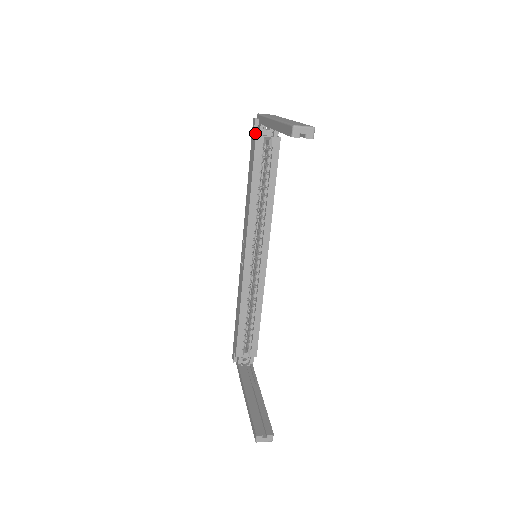
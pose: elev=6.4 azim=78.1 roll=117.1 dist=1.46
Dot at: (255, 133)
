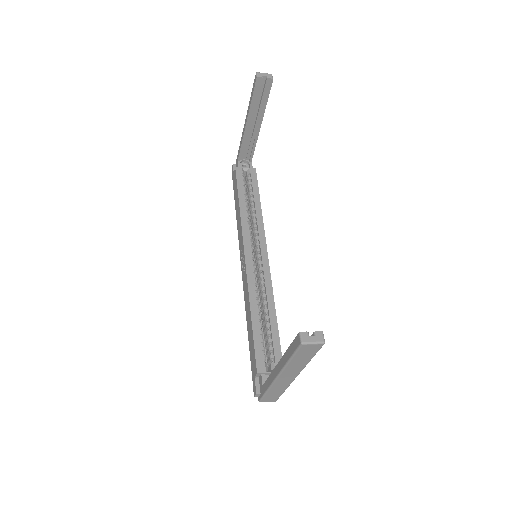
Dot at: occluded
